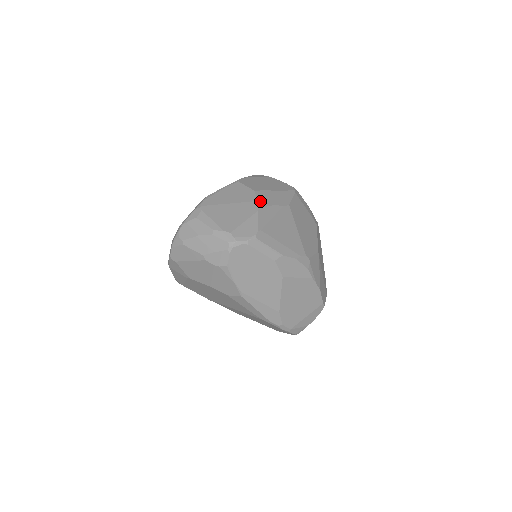
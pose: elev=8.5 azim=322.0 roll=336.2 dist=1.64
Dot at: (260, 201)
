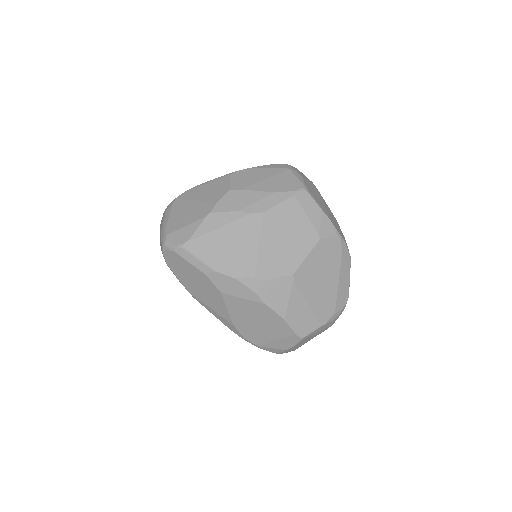
Dot at: (221, 204)
